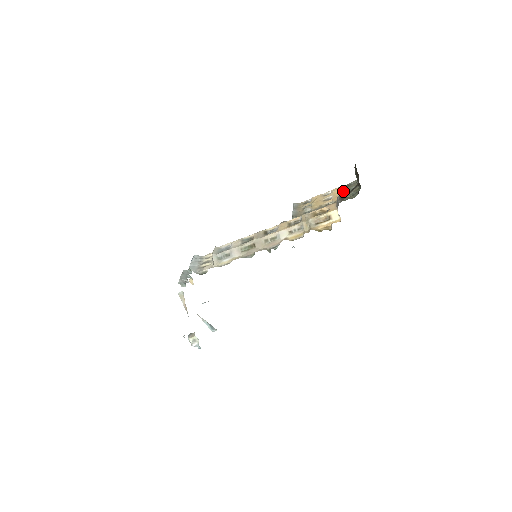
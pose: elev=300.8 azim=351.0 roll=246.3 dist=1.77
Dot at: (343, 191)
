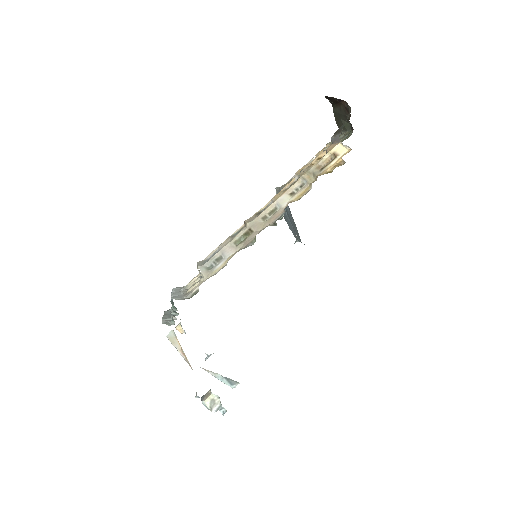
Dot at: occluded
